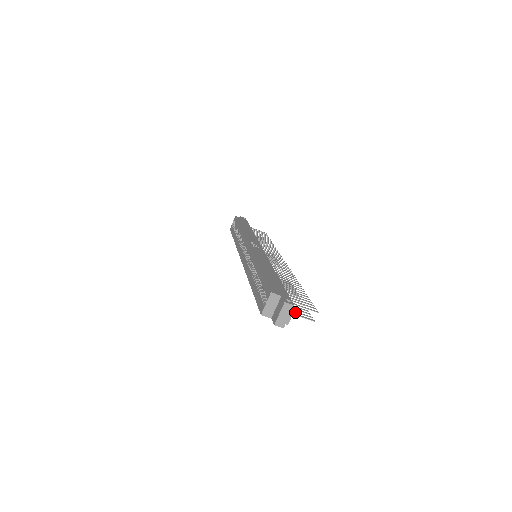
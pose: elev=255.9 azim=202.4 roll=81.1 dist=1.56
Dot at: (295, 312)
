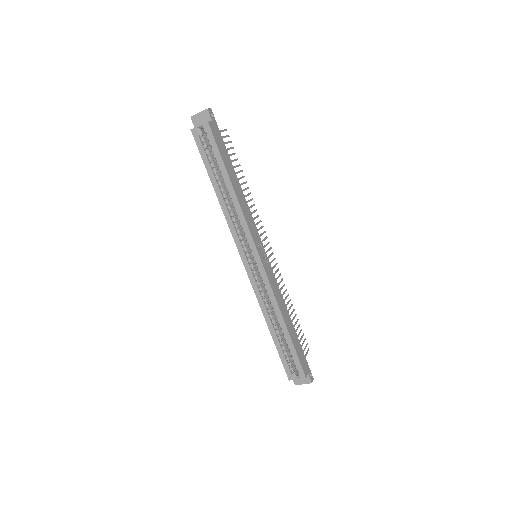
Dot at: occluded
